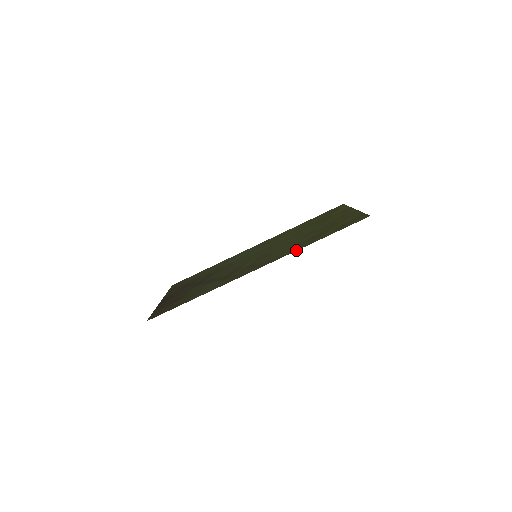
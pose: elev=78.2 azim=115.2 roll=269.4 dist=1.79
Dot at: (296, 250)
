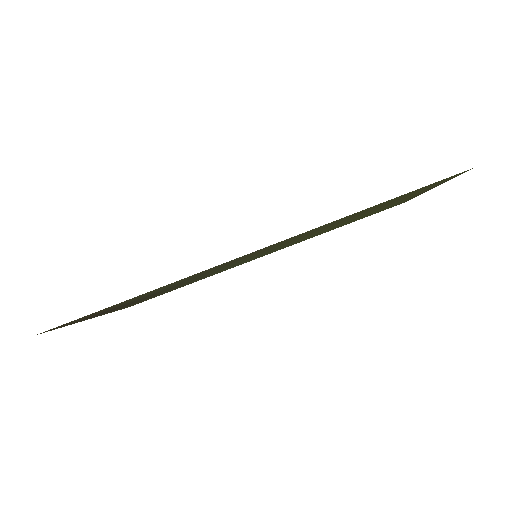
Dot at: occluded
